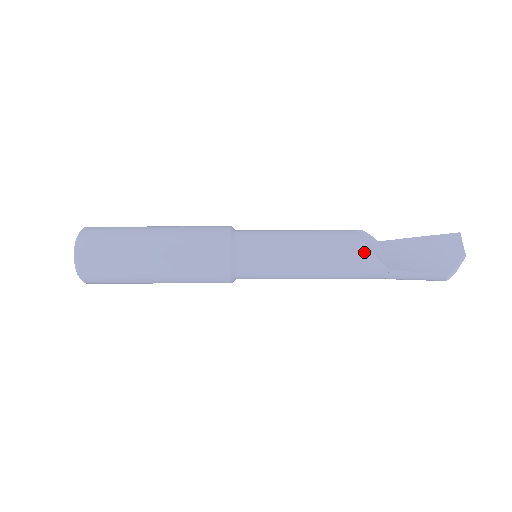
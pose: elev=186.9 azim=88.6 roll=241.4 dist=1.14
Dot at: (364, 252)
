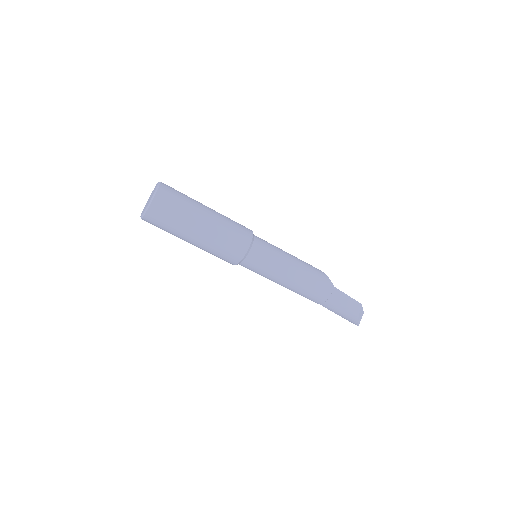
Dot at: (321, 272)
